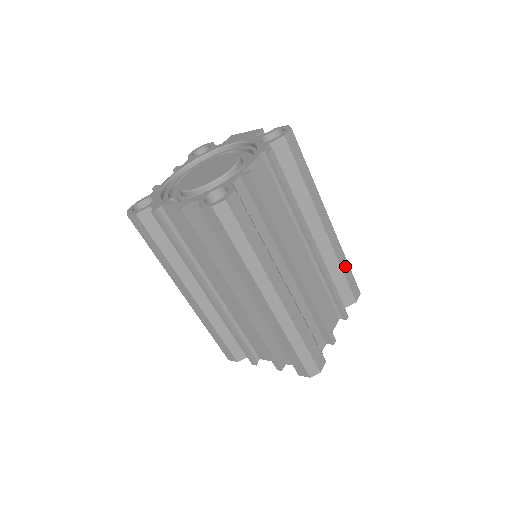
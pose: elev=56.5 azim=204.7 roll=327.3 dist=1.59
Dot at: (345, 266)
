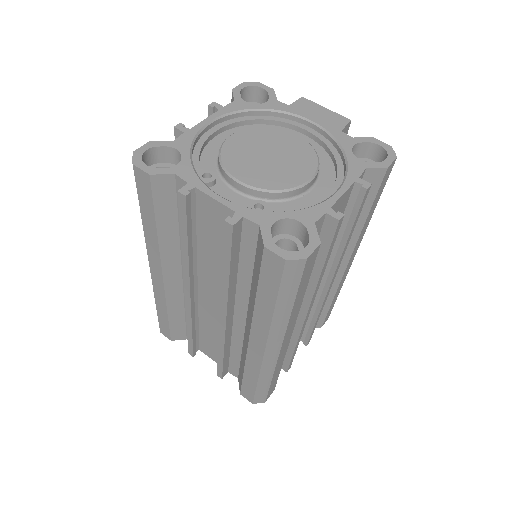
Dot at: (336, 297)
